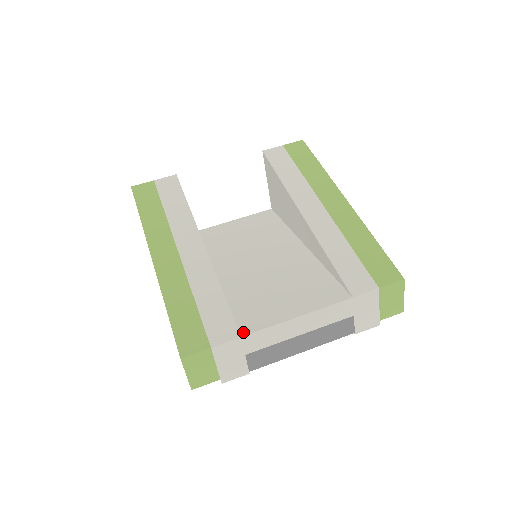
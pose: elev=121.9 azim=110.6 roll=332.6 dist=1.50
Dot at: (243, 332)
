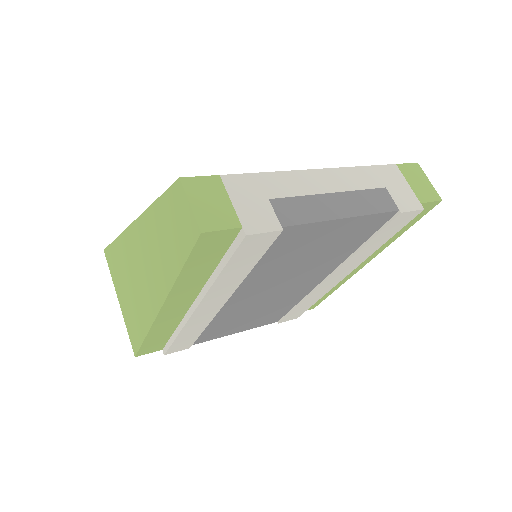
Dot at: occluded
